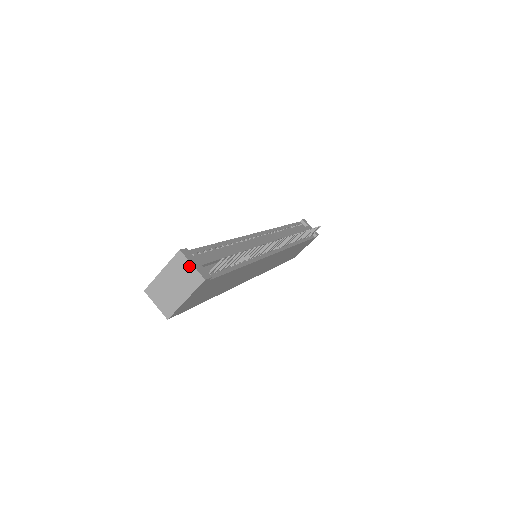
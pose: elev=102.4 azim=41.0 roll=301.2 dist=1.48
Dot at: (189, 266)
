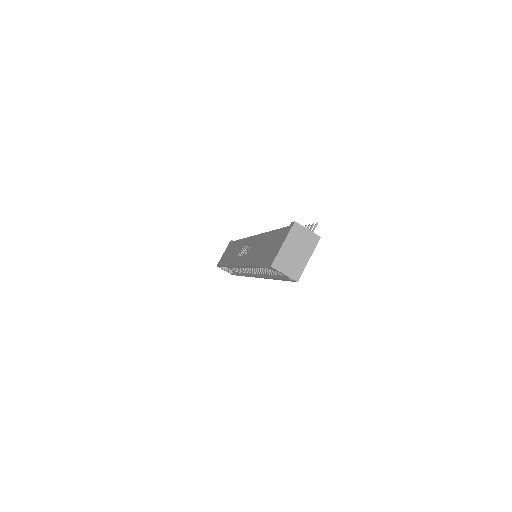
Dot at: (306, 231)
